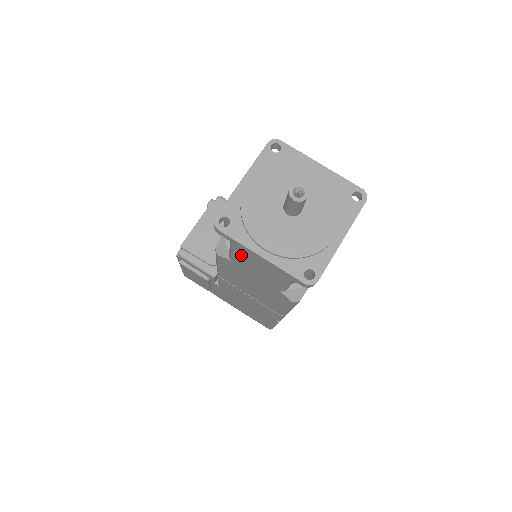
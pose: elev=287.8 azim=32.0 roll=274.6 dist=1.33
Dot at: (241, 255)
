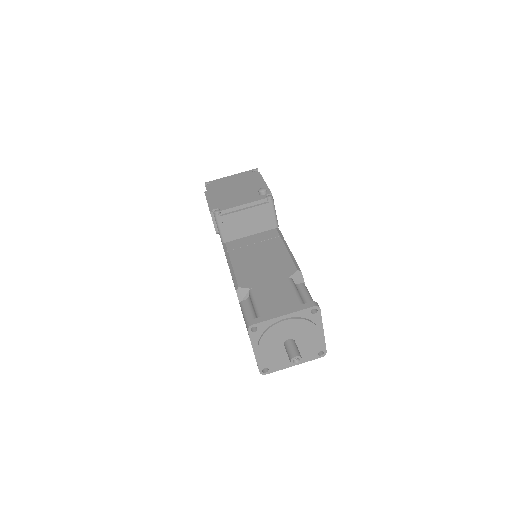
Dot at: occluded
